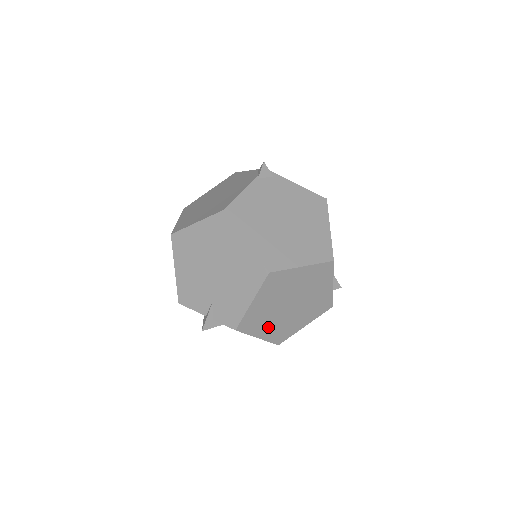
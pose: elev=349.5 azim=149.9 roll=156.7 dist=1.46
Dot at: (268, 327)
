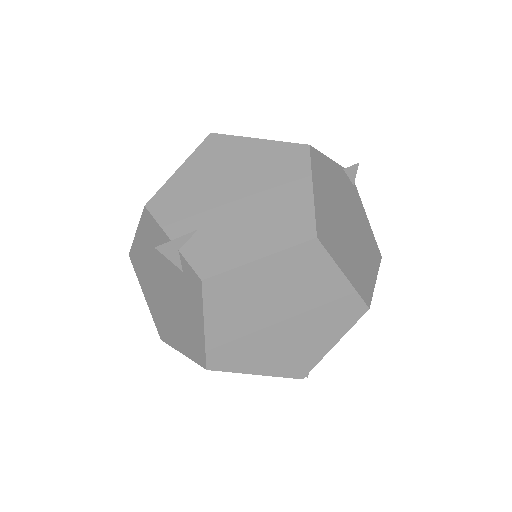
Dot at: (230, 324)
